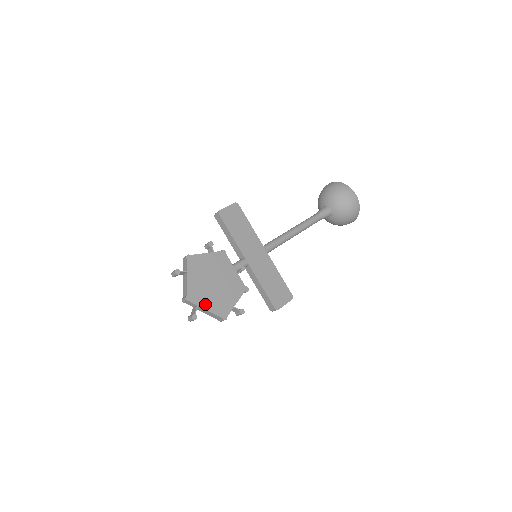
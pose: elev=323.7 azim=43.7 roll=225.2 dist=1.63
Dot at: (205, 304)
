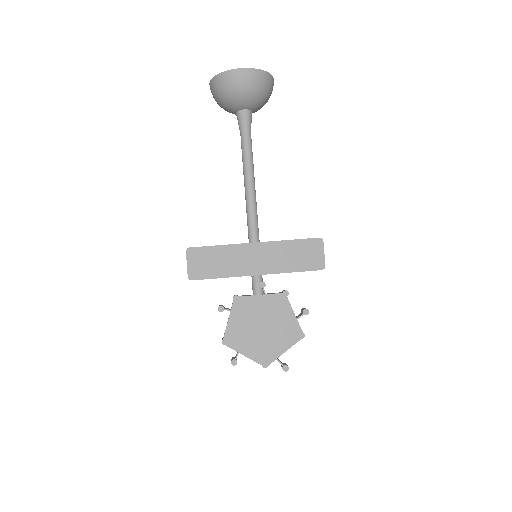
Dot at: (279, 350)
